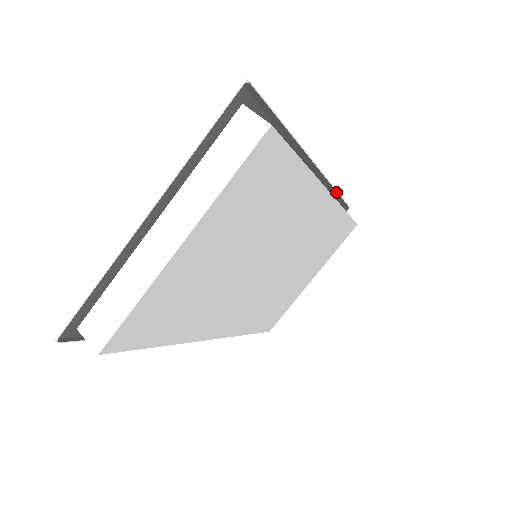
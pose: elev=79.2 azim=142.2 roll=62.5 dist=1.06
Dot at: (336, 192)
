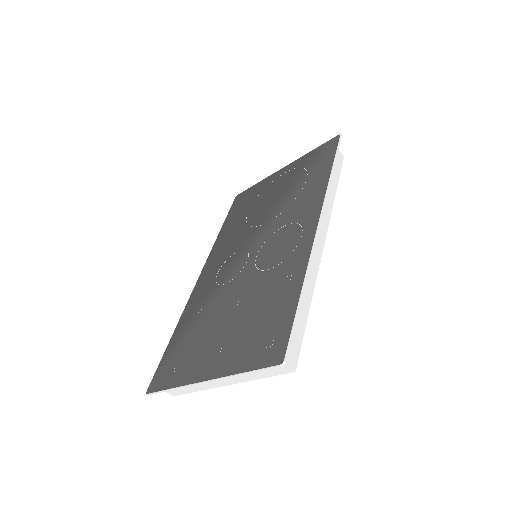
Dot at: (331, 172)
